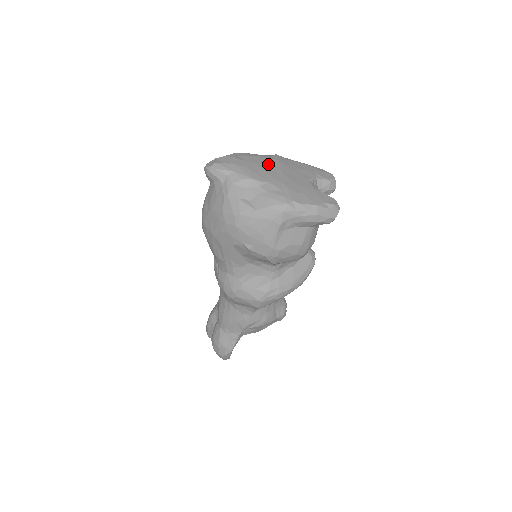
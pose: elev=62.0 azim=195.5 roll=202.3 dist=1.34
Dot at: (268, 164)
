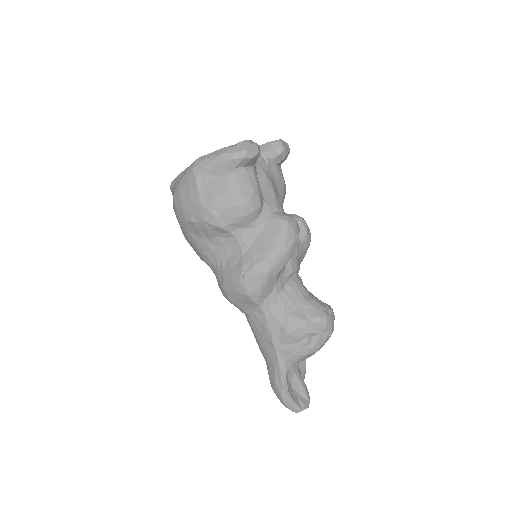
Dot at: occluded
